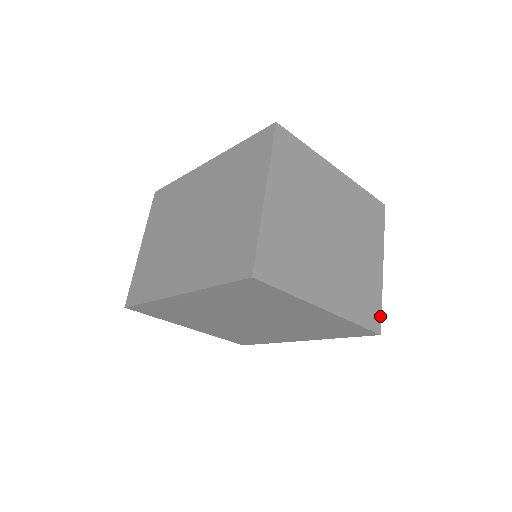
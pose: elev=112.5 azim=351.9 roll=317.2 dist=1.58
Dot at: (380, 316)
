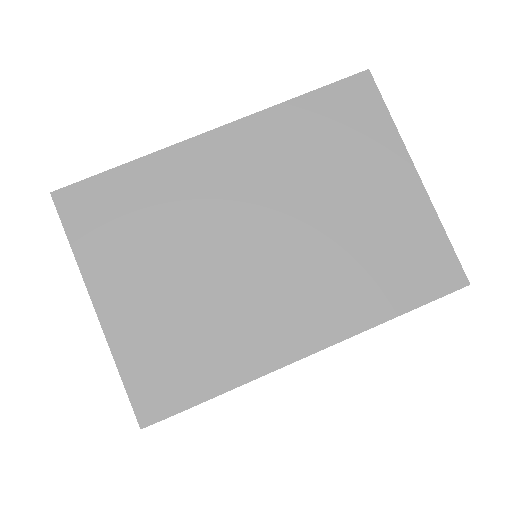
Dot at: occluded
